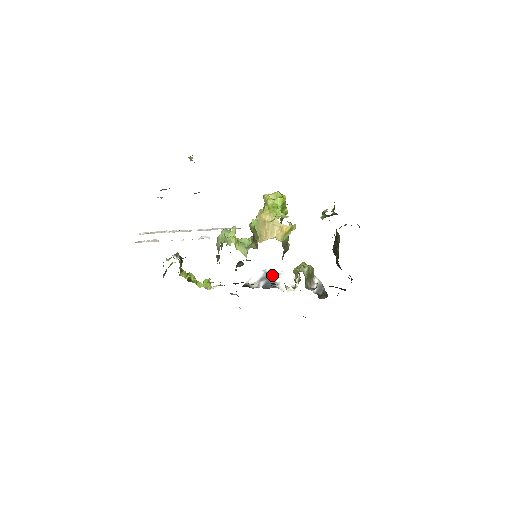
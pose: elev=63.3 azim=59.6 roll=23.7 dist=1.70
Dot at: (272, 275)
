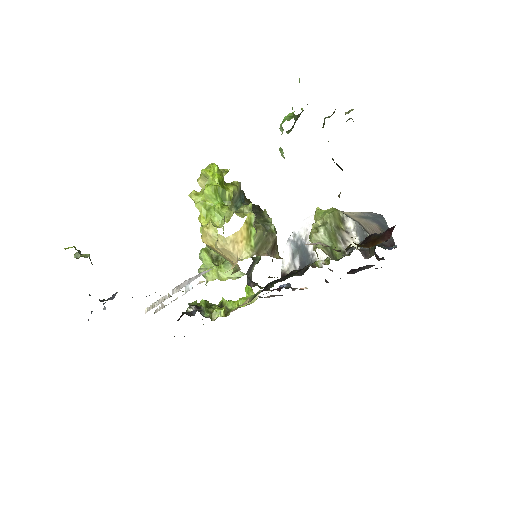
Dot at: (300, 243)
